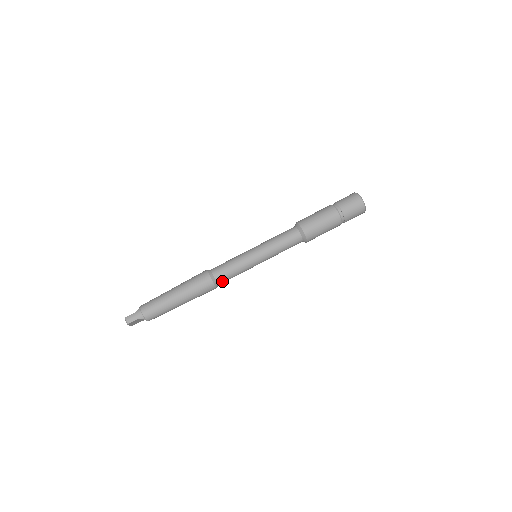
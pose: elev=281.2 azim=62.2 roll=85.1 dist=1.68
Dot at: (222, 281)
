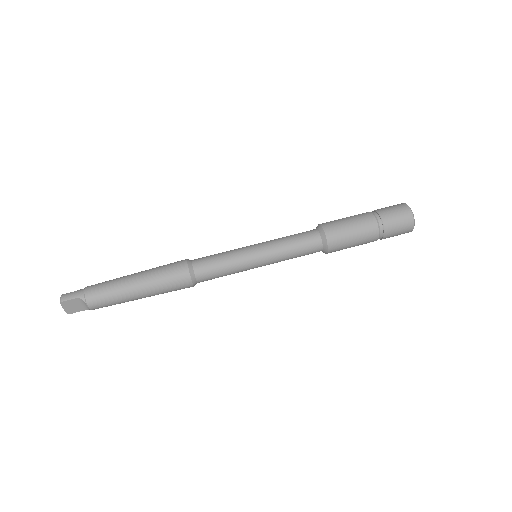
Dot at: (202, 274)
